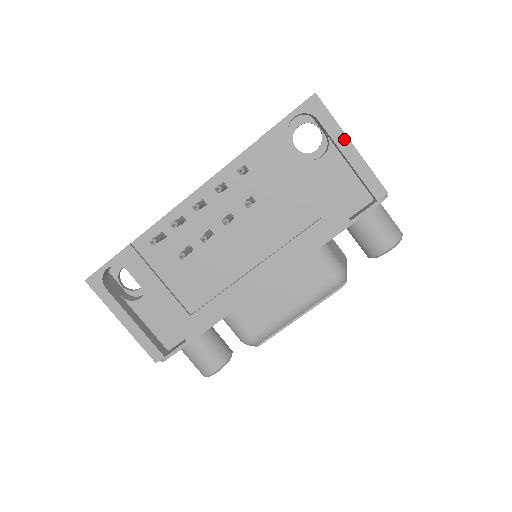
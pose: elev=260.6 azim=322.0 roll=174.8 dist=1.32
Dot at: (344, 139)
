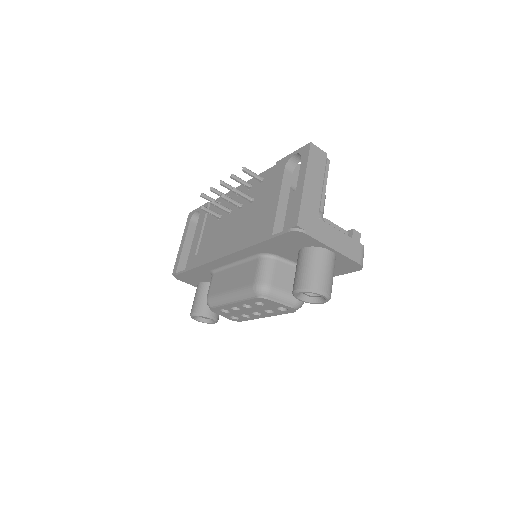
Dot at: (303, 177)
